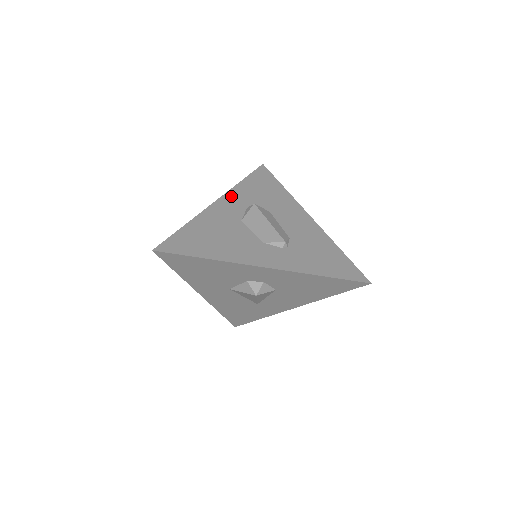
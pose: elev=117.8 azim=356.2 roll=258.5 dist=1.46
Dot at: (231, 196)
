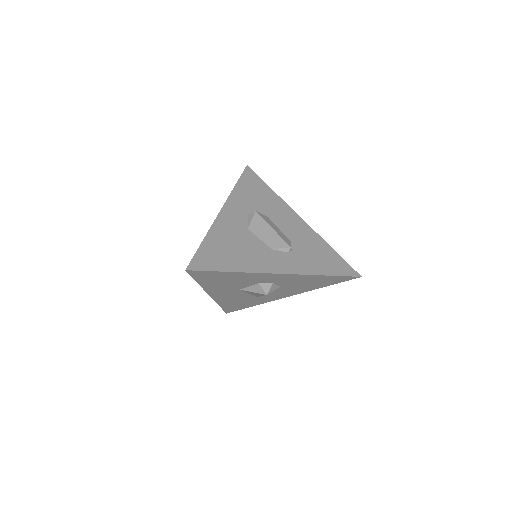
Dot at: (232, 204)
